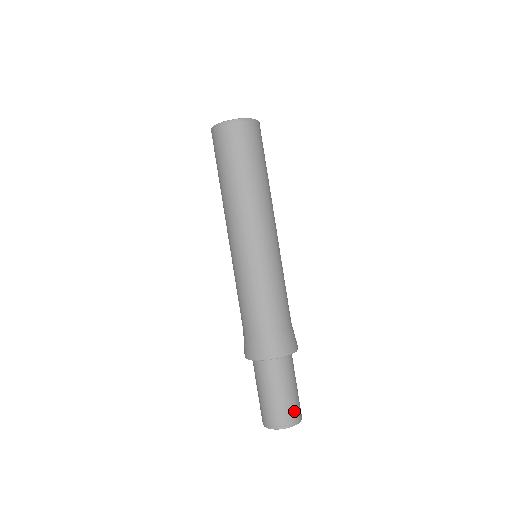
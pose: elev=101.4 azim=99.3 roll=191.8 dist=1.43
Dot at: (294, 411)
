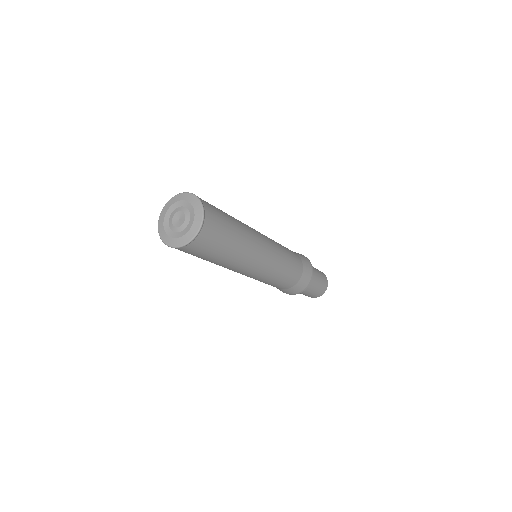
Dot at: (324, 287)
